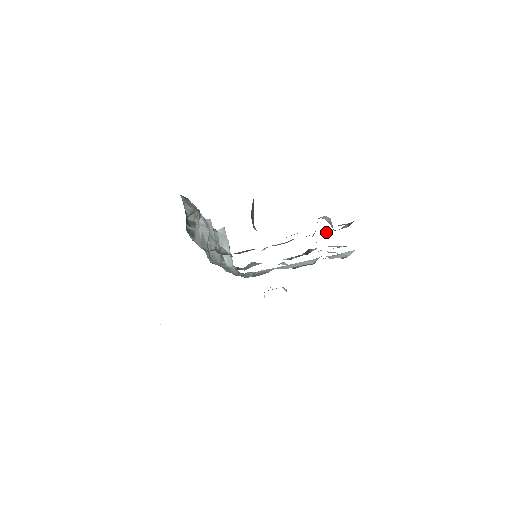
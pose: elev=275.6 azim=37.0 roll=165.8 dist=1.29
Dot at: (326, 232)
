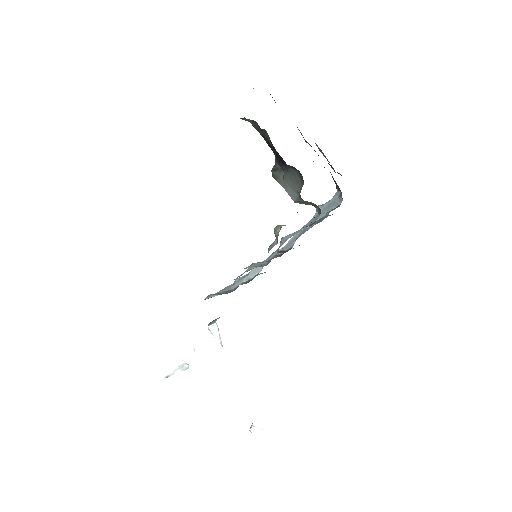
Dot at: occluded
